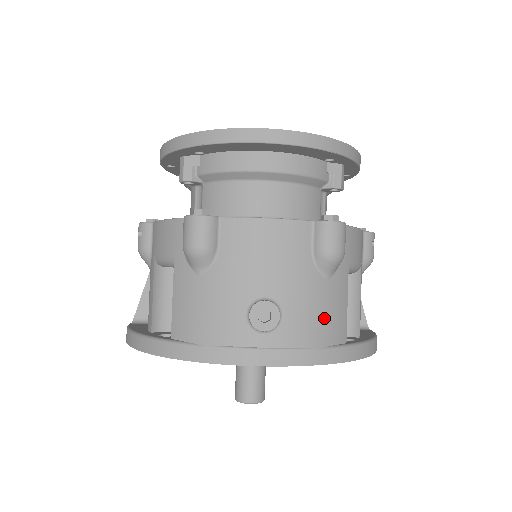
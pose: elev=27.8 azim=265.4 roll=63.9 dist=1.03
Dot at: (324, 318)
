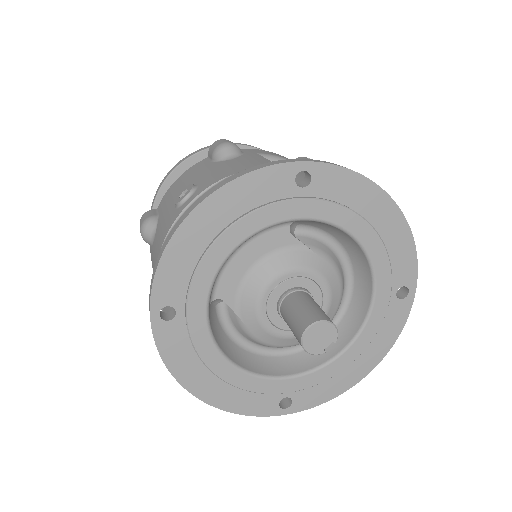
Dot at: (237, 166)
